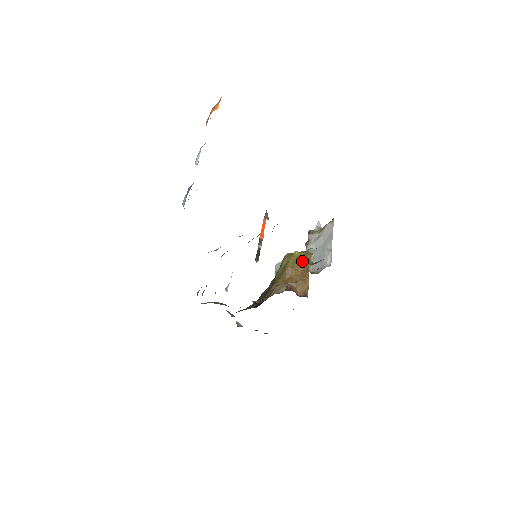
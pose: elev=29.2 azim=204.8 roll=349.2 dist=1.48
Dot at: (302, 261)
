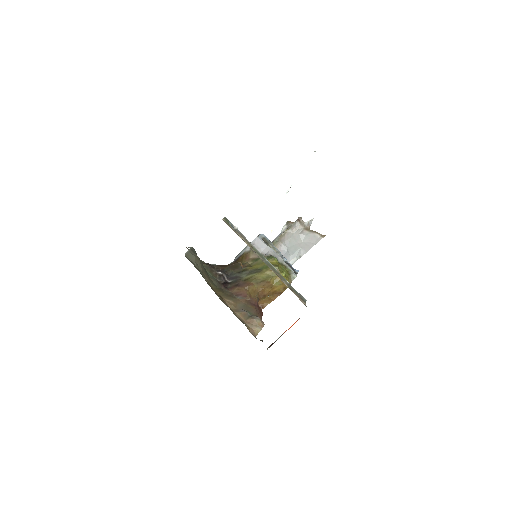
Dot at: (281, 285)
